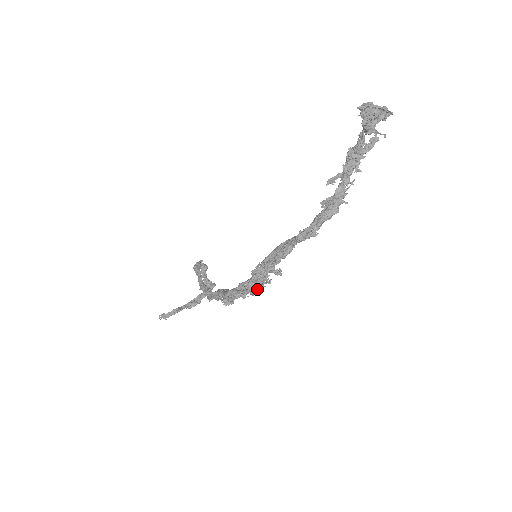
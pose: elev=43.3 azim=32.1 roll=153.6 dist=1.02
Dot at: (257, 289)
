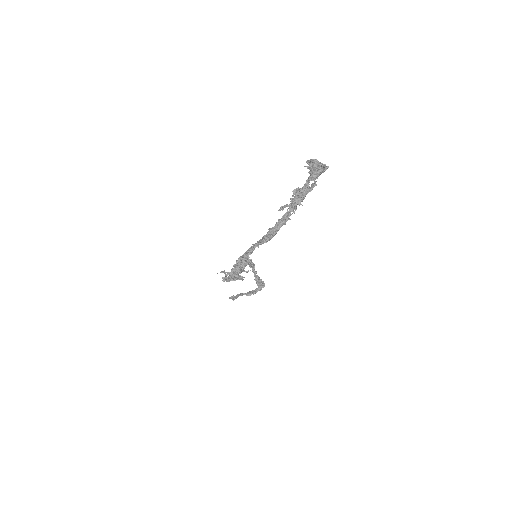
Dot at: (235, 273)
